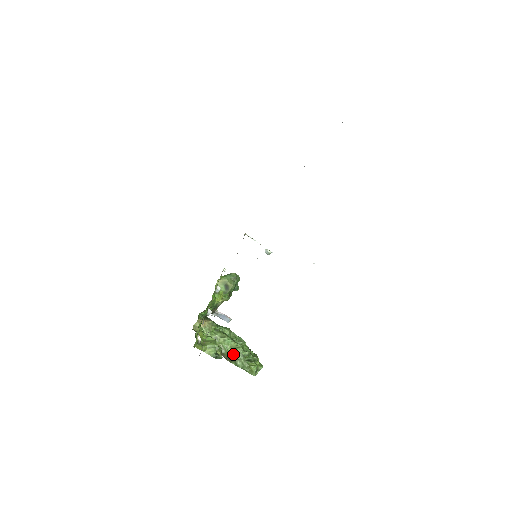
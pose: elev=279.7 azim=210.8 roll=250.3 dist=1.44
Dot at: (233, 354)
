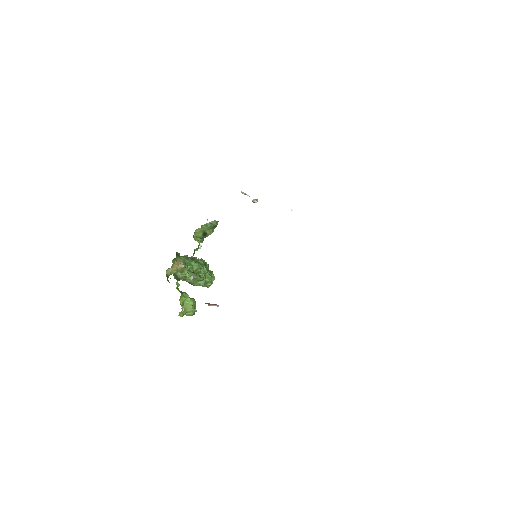
Dot at: (197, 284)
